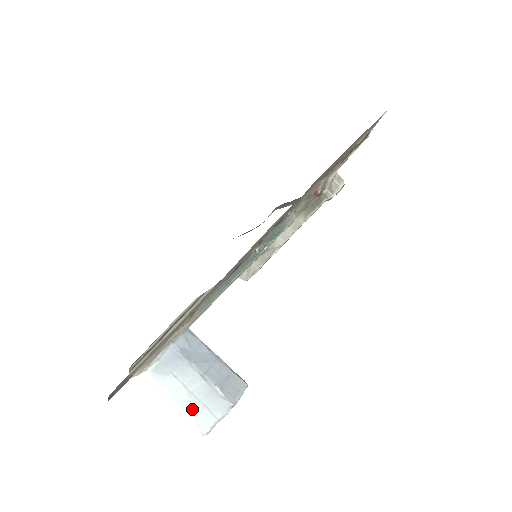
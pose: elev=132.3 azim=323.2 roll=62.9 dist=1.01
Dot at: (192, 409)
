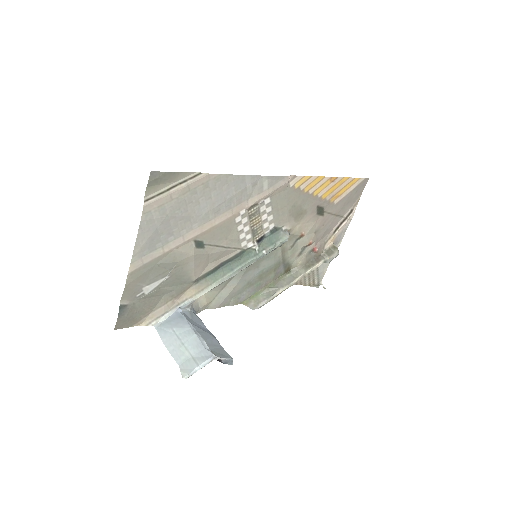
Dot at: (180, 357)
